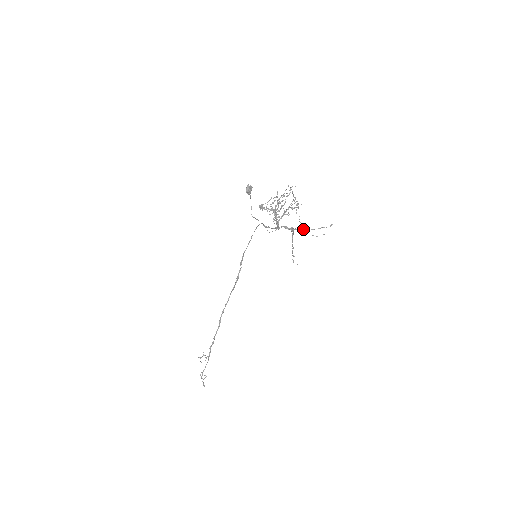
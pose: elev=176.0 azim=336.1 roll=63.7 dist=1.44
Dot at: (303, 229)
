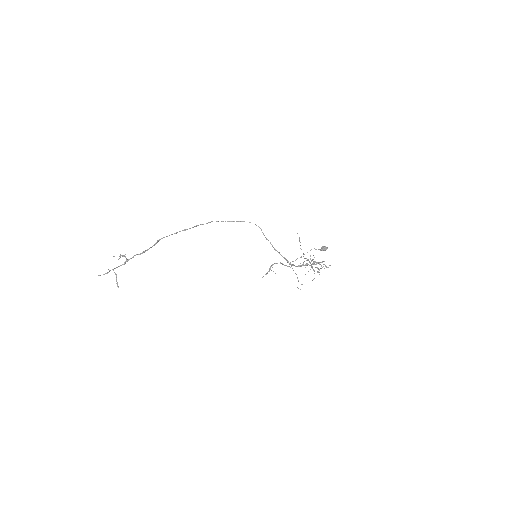
Dot at: (297, 277)
